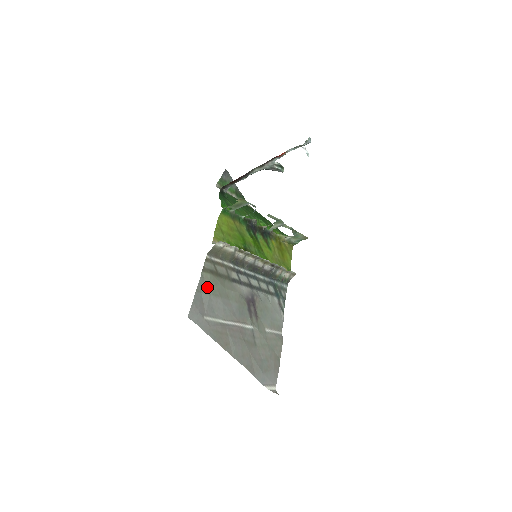
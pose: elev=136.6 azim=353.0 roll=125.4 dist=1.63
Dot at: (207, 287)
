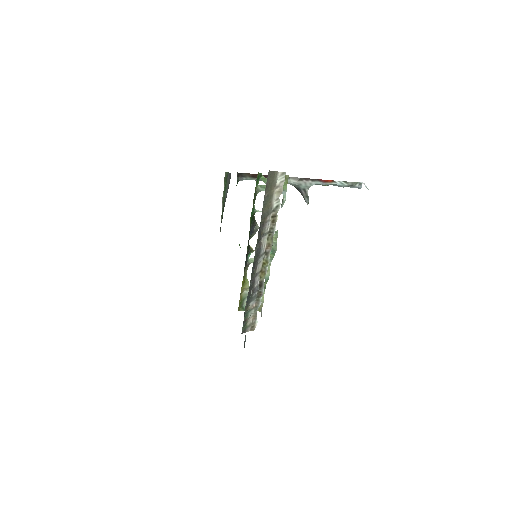
Dot at: occluded
